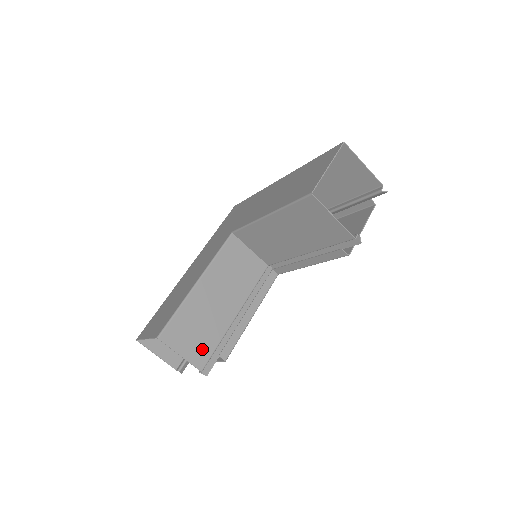
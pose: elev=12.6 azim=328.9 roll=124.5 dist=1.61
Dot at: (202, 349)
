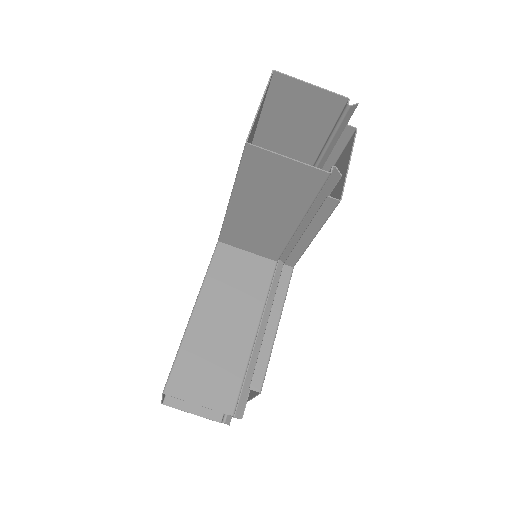
Dot at: (224, 388)
